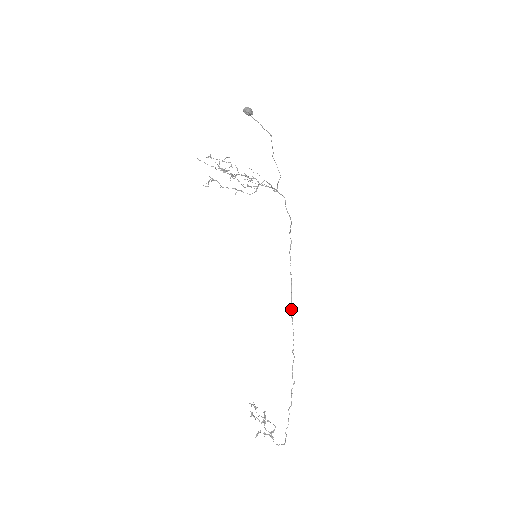
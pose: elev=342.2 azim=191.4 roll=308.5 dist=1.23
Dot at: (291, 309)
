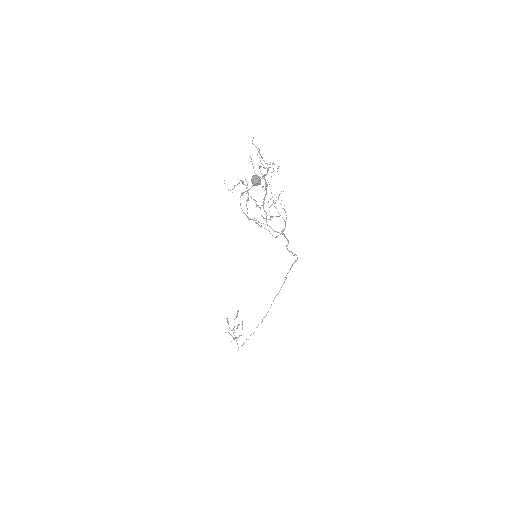
Dot at: occluded
